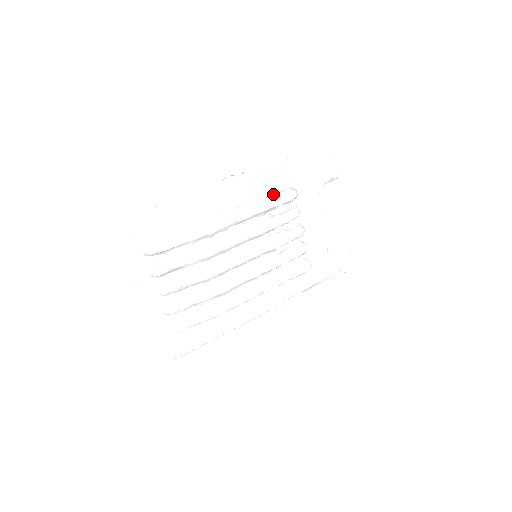
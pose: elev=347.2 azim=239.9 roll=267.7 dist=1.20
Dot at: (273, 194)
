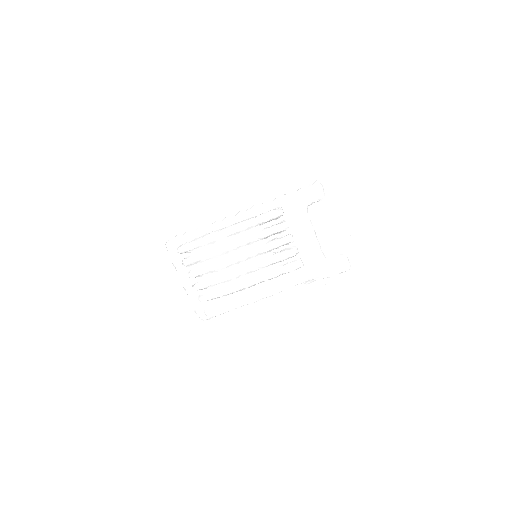
Dot at: (263, 213)
